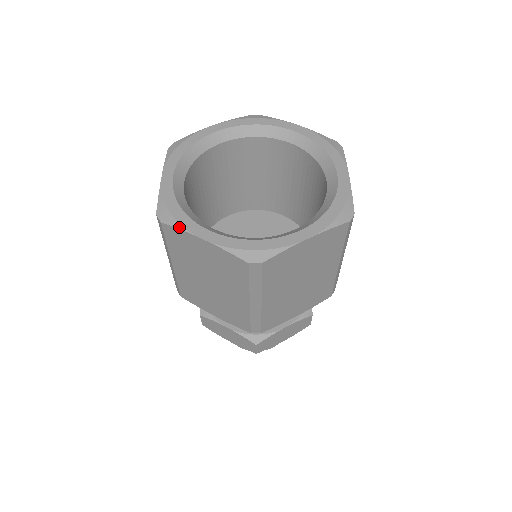
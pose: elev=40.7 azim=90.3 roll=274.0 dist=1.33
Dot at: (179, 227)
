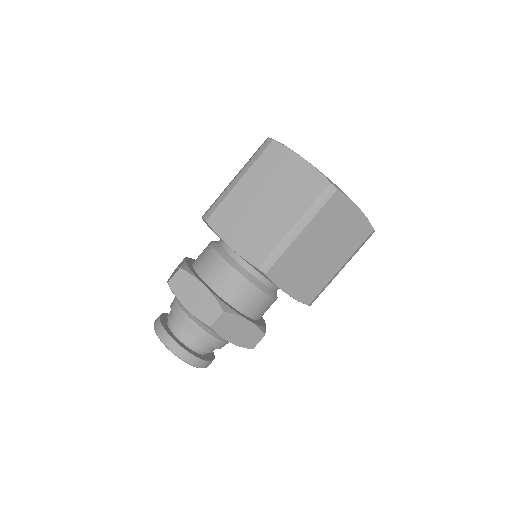
Dot at: (287, 147)
